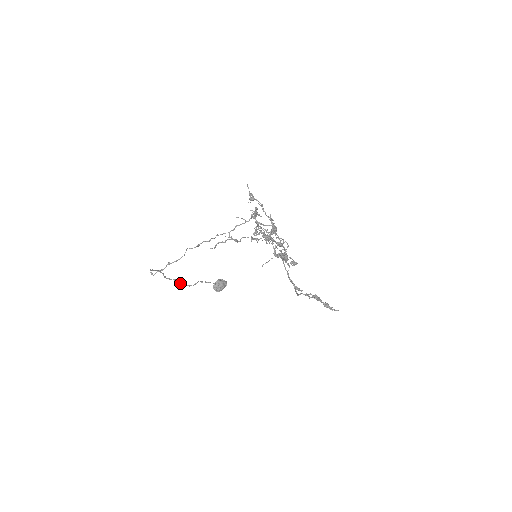
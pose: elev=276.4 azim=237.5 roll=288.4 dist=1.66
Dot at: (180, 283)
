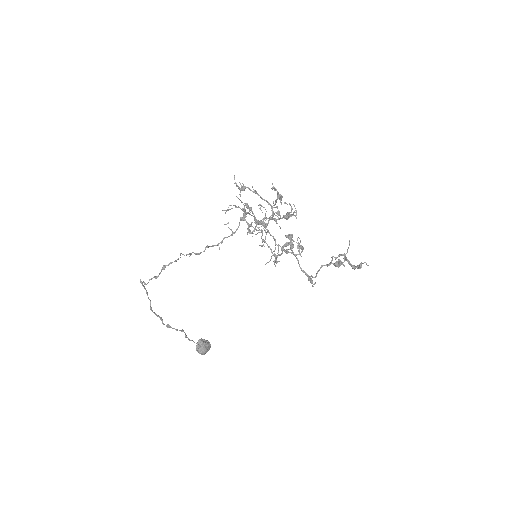
Dot at: (166, 325)
